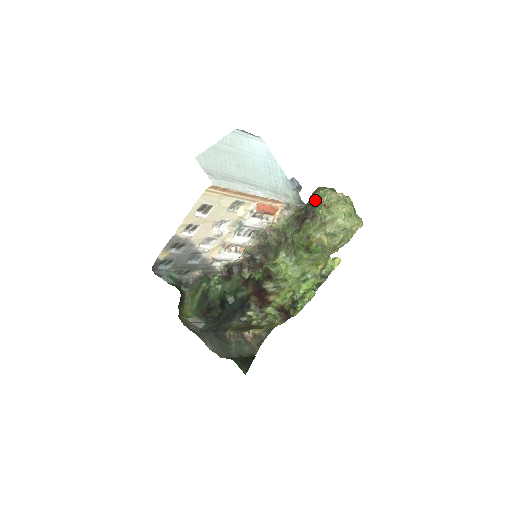
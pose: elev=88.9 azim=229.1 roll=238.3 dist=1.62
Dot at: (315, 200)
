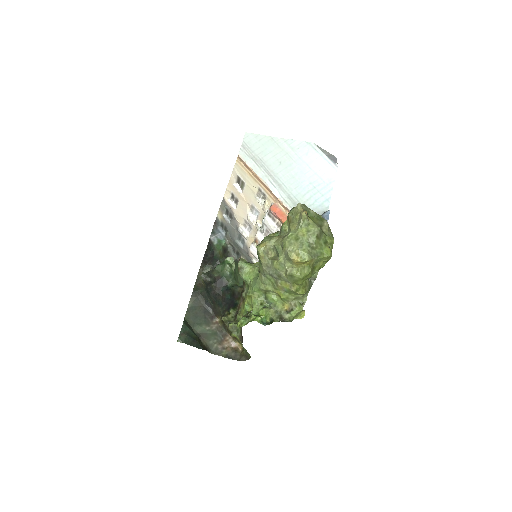
Dot at: occluded
